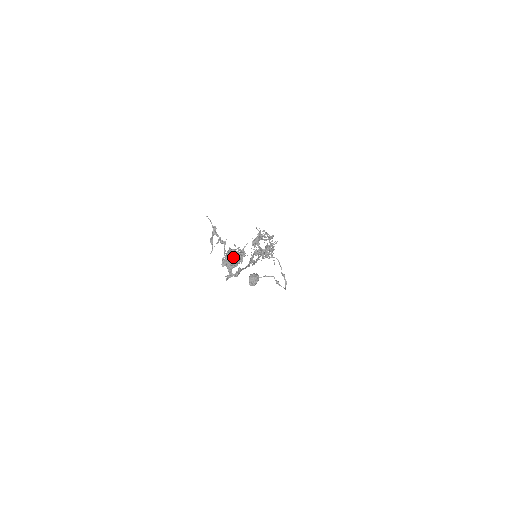
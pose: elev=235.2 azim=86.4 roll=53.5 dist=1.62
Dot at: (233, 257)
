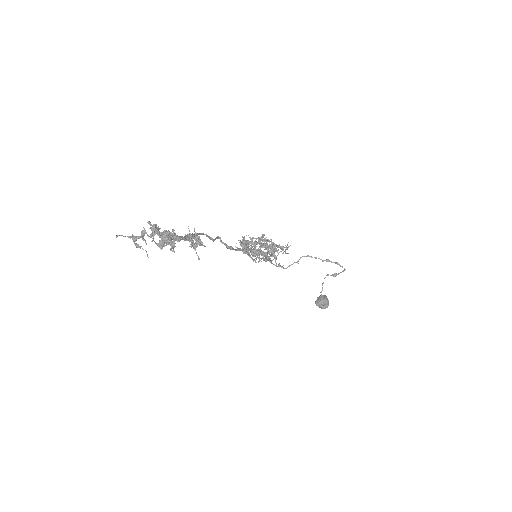
Dot at: (152, 226)
